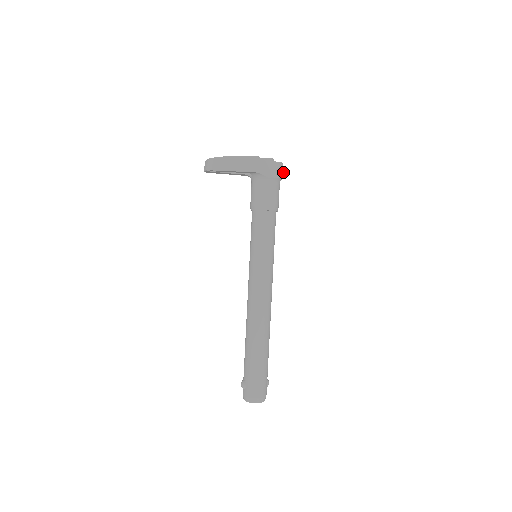
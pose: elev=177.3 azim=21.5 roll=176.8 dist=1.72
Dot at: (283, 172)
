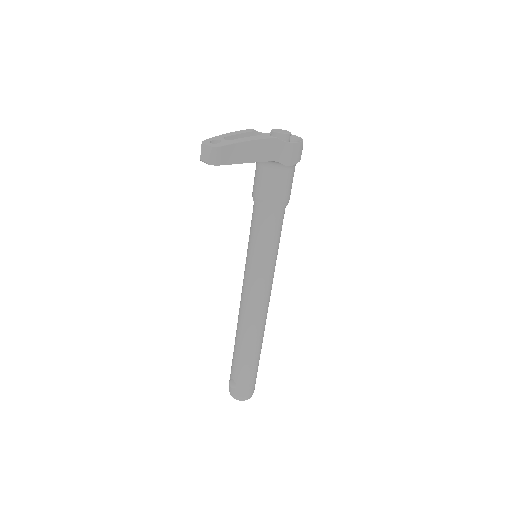
Dot at: (301, 152)
